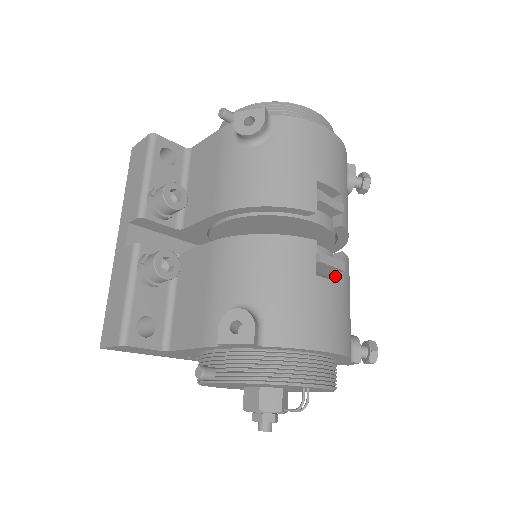
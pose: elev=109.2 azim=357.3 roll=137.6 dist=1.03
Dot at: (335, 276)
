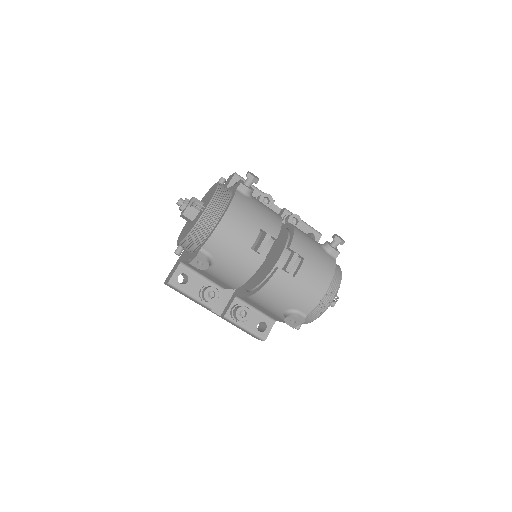
Dot at: occluded
